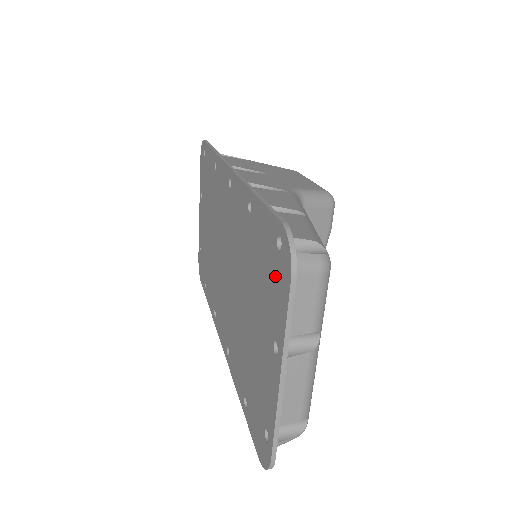
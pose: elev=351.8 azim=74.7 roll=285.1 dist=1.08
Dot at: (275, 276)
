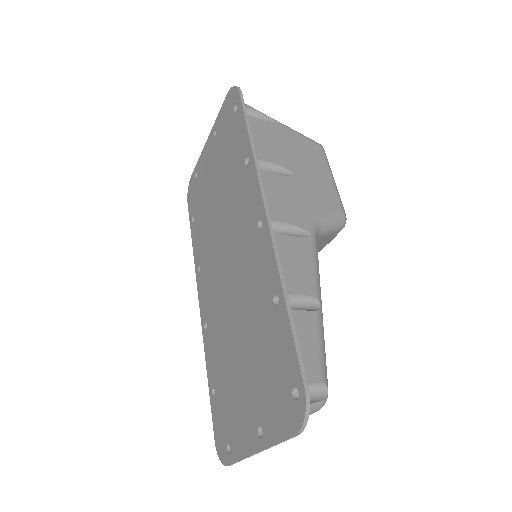
Dot at: (281, 401)
